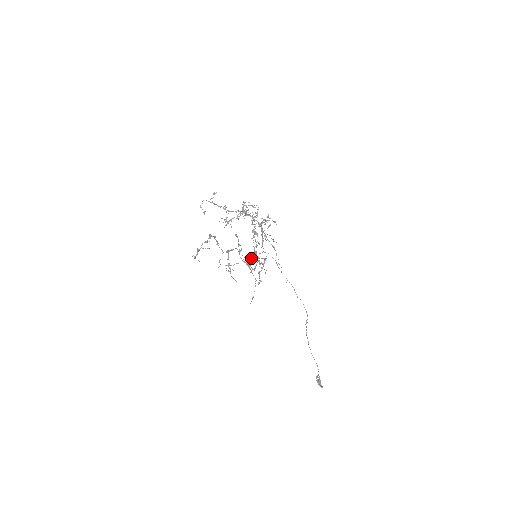
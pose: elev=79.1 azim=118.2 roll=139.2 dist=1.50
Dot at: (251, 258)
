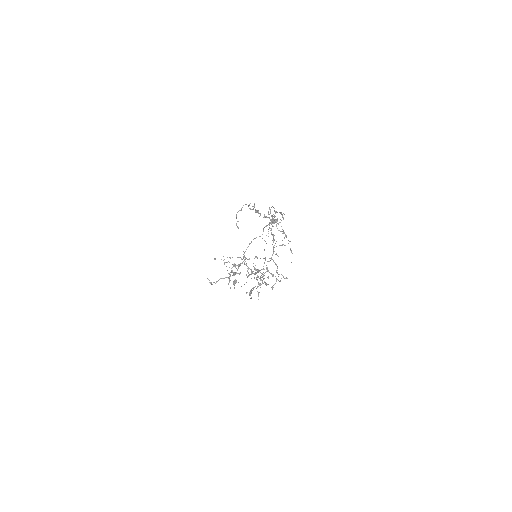
Dot at: occluded
